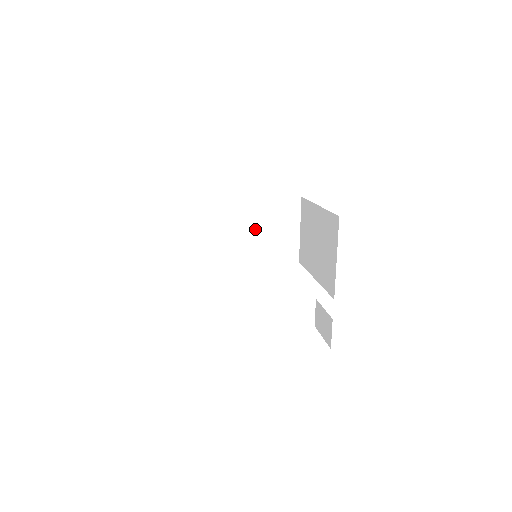
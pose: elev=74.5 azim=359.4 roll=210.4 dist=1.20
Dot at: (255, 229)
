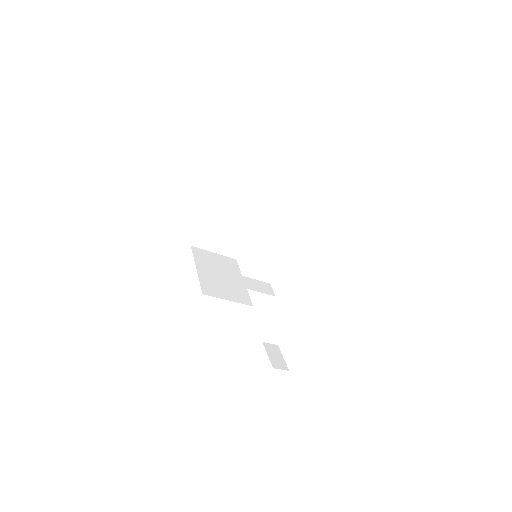
Dot at: (240, 208)
